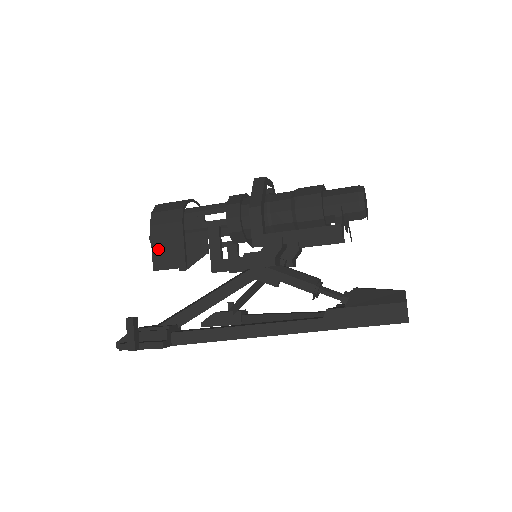
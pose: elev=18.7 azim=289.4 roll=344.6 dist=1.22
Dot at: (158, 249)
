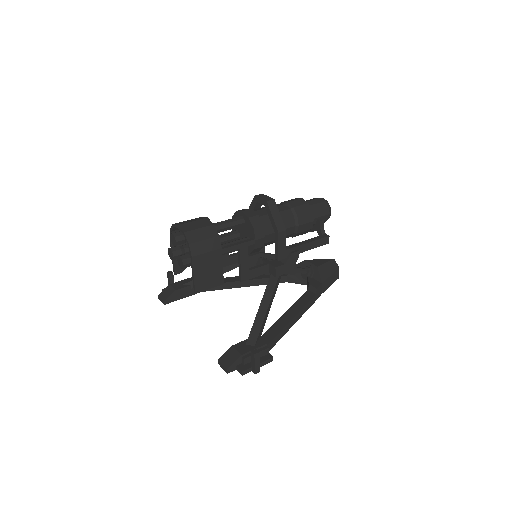
Dot at: (200, 275)
